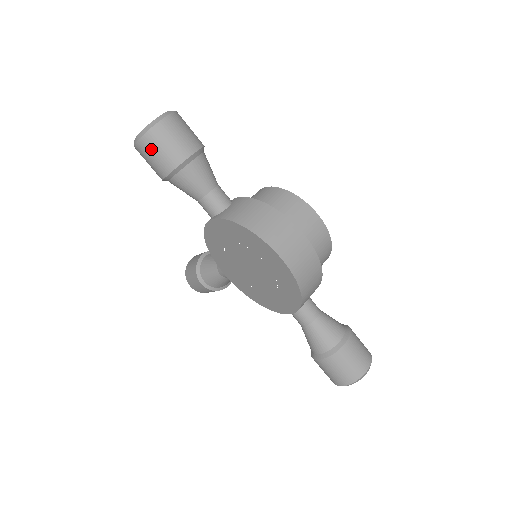
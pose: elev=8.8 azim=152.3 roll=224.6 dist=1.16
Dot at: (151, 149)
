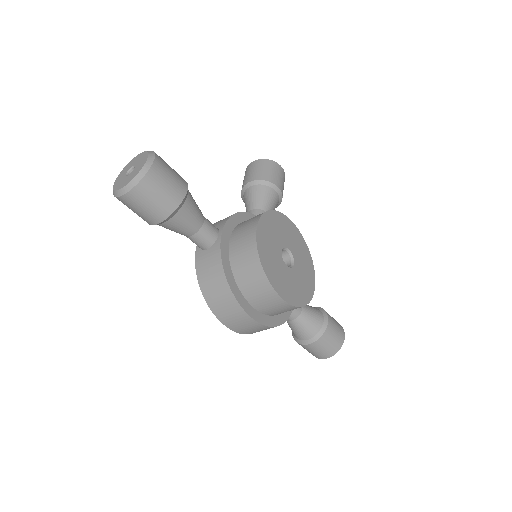
Dot at: occluded
